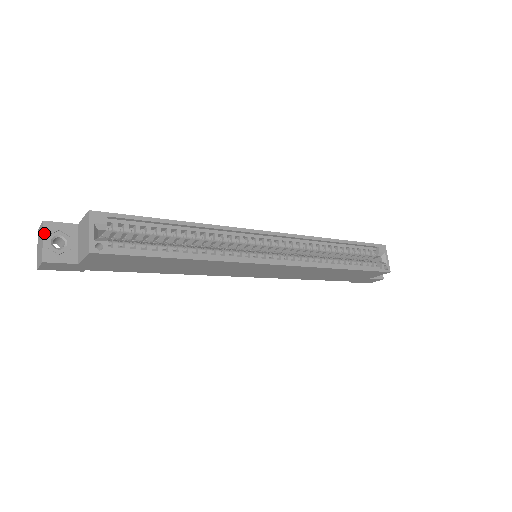
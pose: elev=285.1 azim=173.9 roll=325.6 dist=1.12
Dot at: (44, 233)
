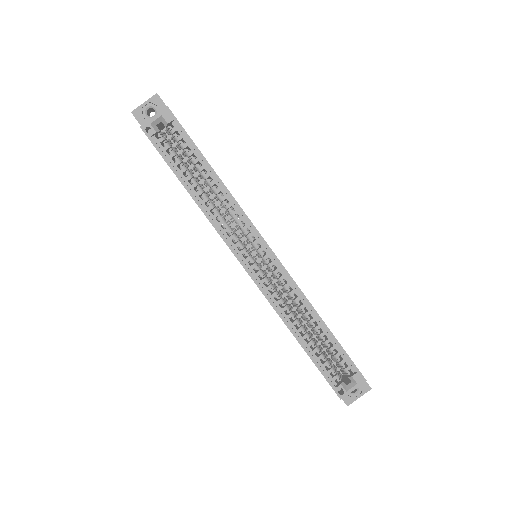
Dot at: (150, 99)
